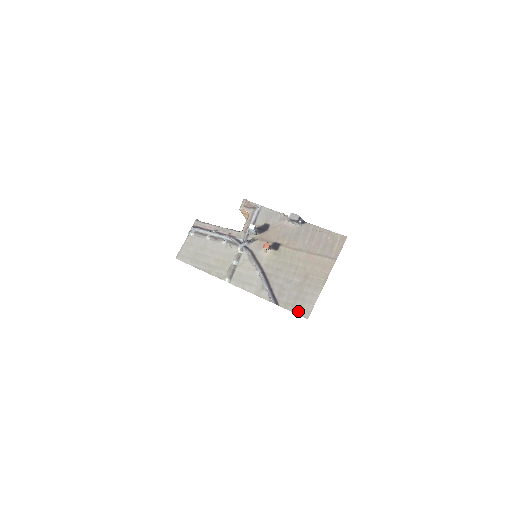
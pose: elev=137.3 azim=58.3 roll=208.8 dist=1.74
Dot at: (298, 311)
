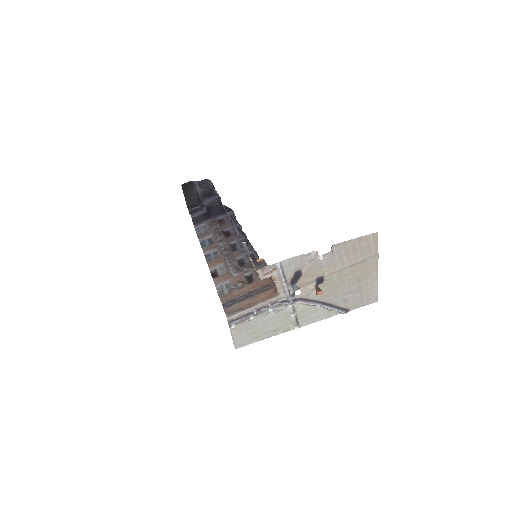
Dot at: (367, 303)
